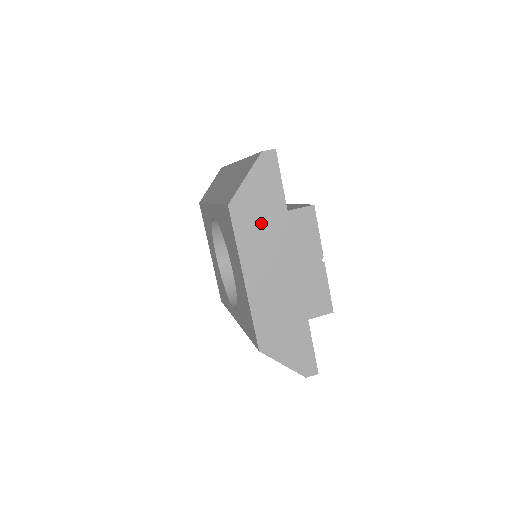
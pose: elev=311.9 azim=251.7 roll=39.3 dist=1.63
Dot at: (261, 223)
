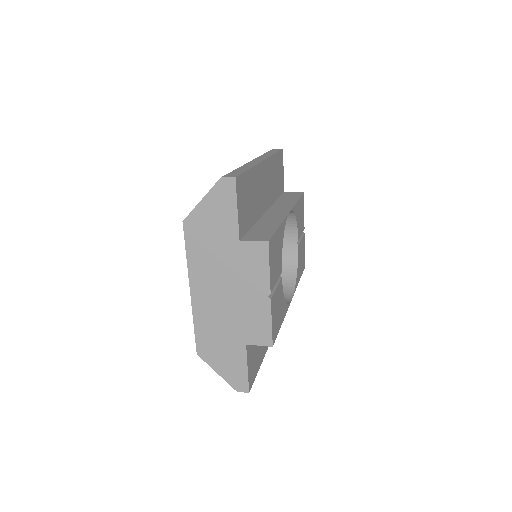
Dot at: (212, 245)
